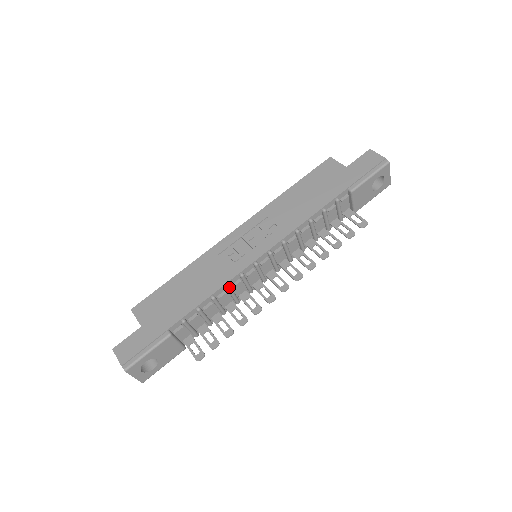
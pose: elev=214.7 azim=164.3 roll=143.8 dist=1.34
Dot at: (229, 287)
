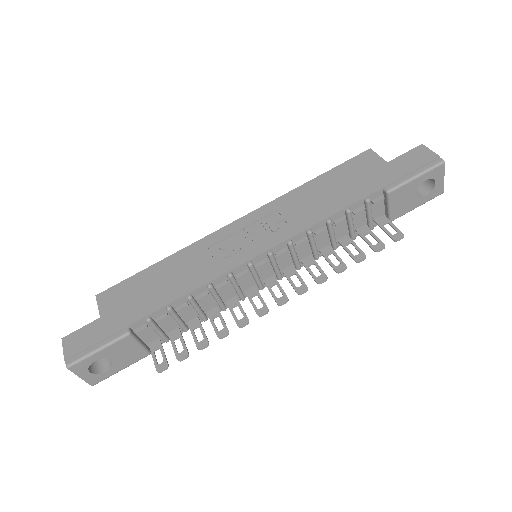
Dot at: (211, 287)
